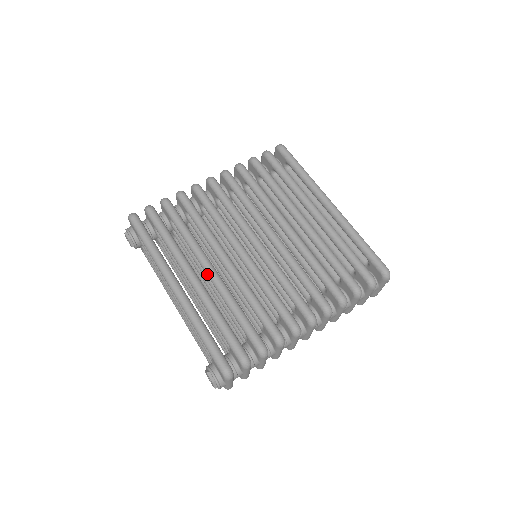
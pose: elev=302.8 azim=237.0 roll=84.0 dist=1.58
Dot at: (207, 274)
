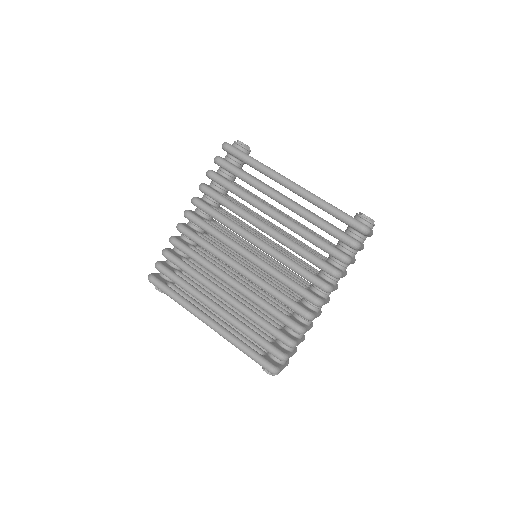
Dot at: occluded
